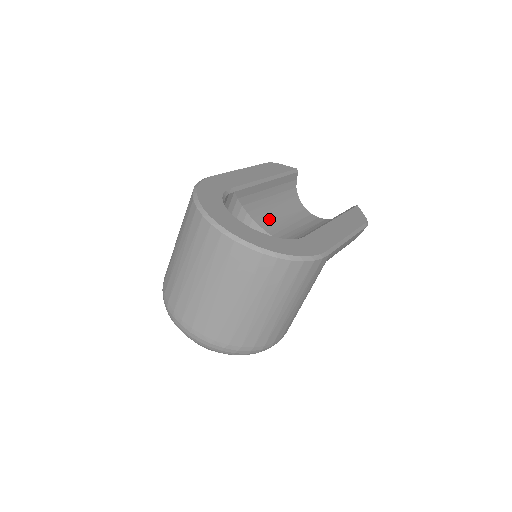
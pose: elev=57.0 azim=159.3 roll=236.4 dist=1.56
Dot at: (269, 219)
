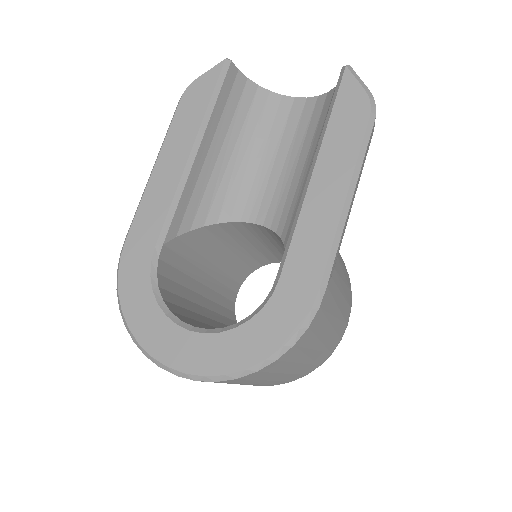
Dot at: (239, 192)
